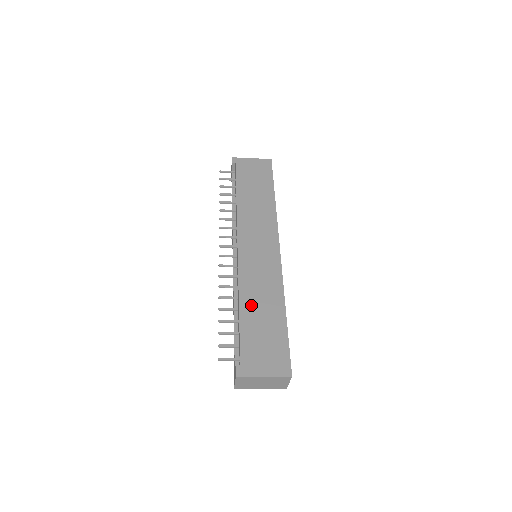
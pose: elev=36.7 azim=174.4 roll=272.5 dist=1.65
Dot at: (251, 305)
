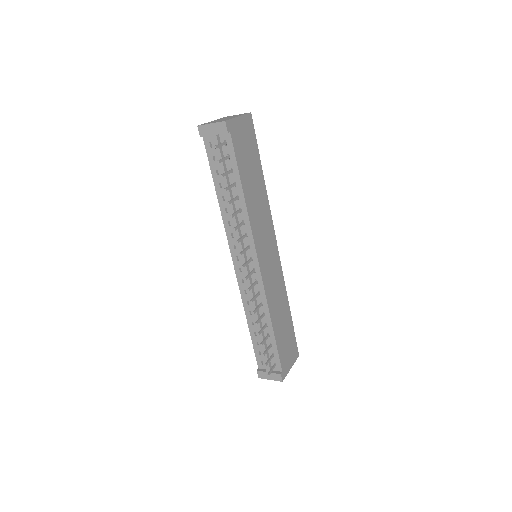
Dot at: (277, 319)
